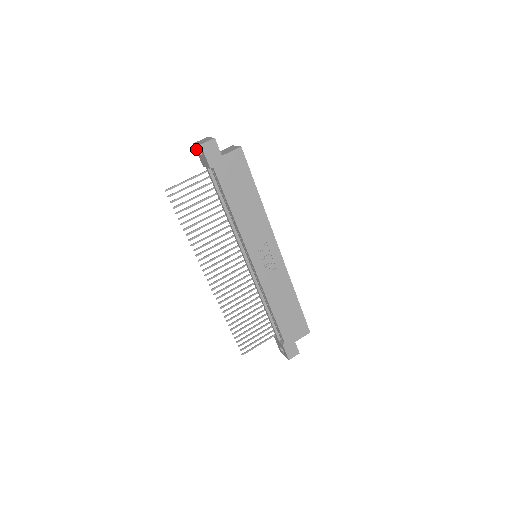
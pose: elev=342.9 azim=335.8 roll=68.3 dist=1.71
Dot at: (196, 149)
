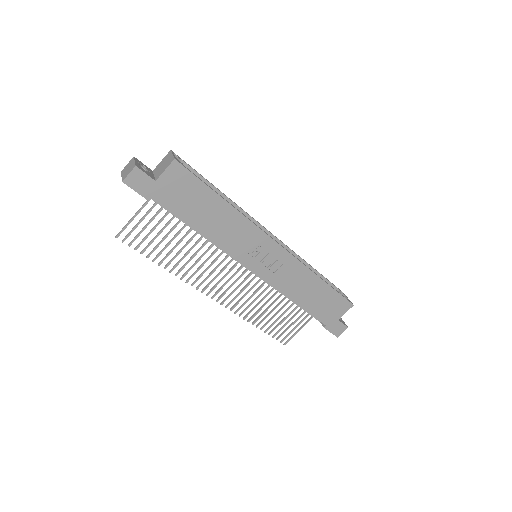
Dot at: occluded
